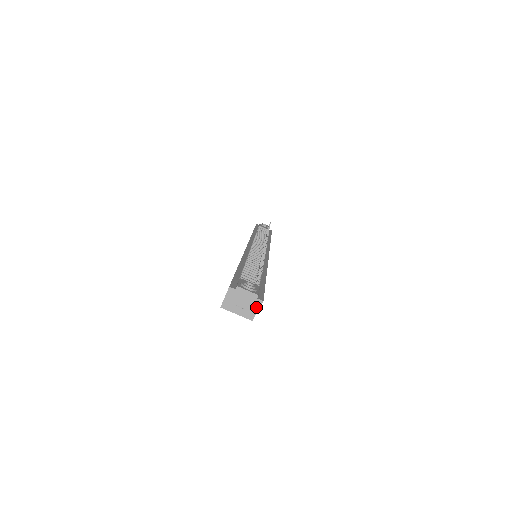
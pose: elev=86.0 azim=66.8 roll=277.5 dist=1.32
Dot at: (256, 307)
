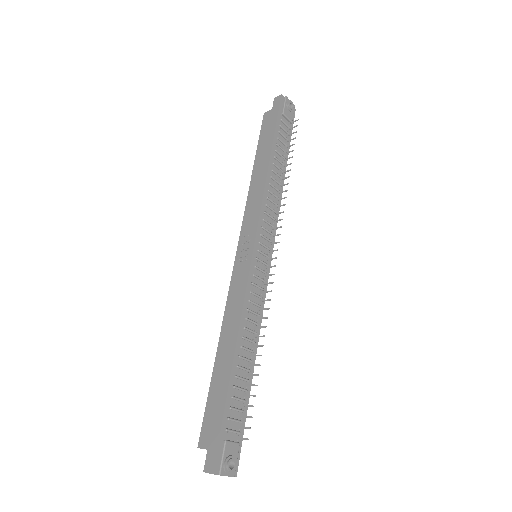
Dot at: occluded
